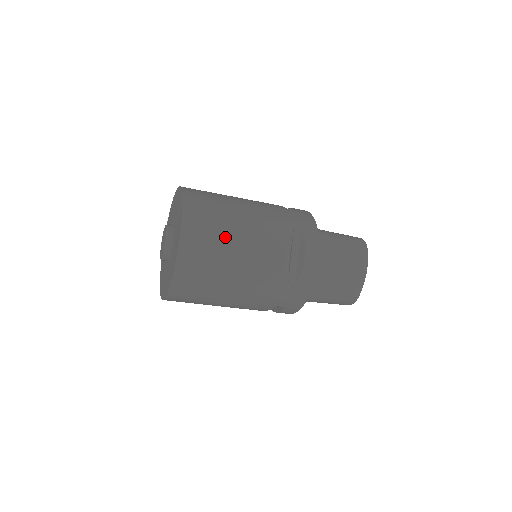
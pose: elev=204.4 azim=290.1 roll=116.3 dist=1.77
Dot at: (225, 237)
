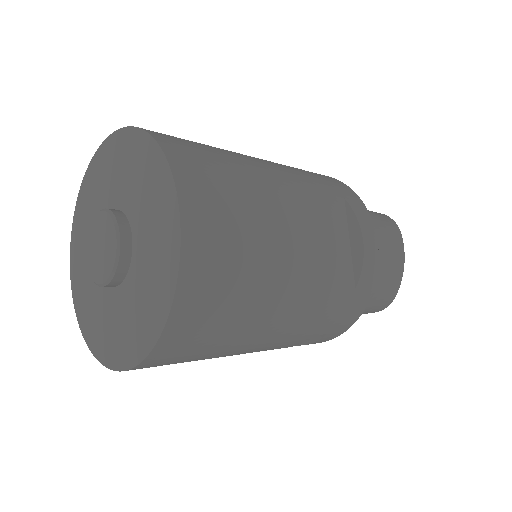
Dot at: (257, 216)
